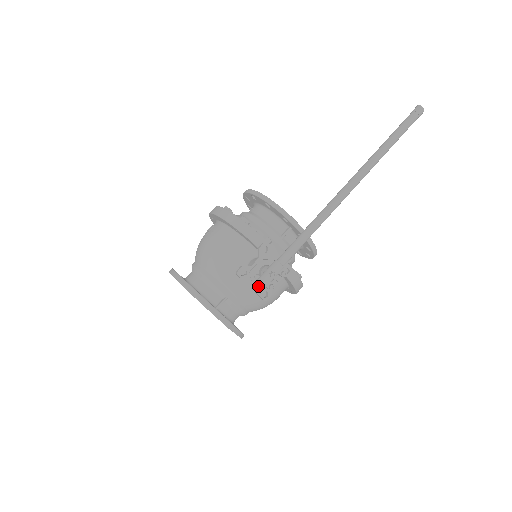
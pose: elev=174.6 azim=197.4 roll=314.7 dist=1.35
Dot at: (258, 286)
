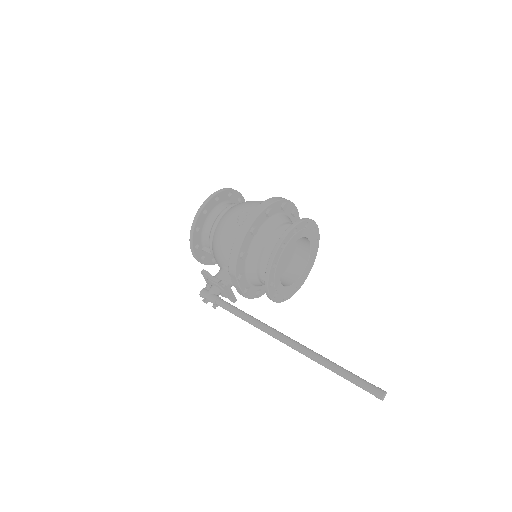
Dot at: occluded
